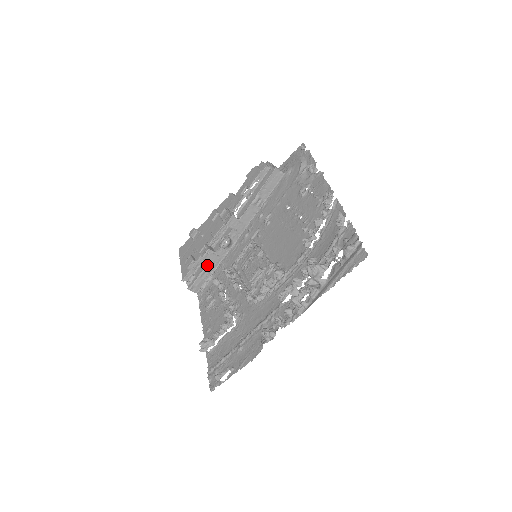
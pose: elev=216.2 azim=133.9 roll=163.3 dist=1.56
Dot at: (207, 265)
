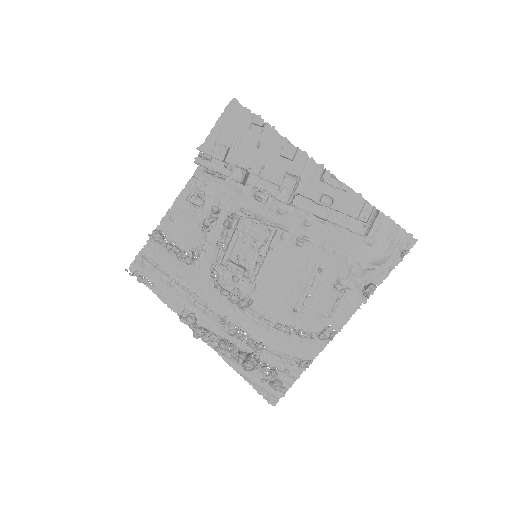
Dot at: occluded
